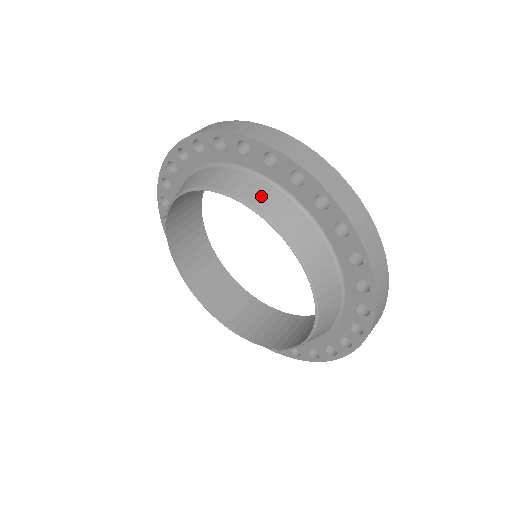
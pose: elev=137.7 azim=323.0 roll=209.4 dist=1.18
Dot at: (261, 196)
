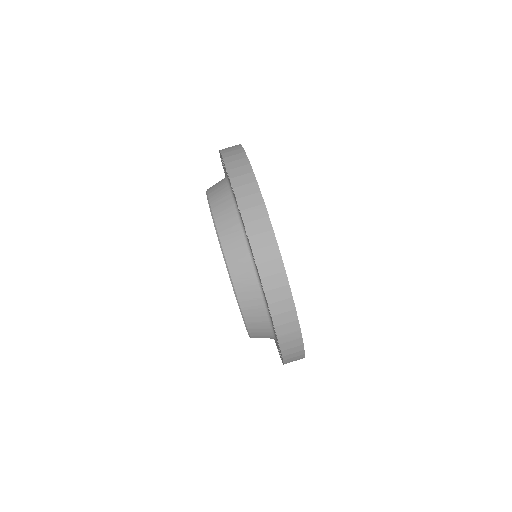
Dot at: (252, 308)
